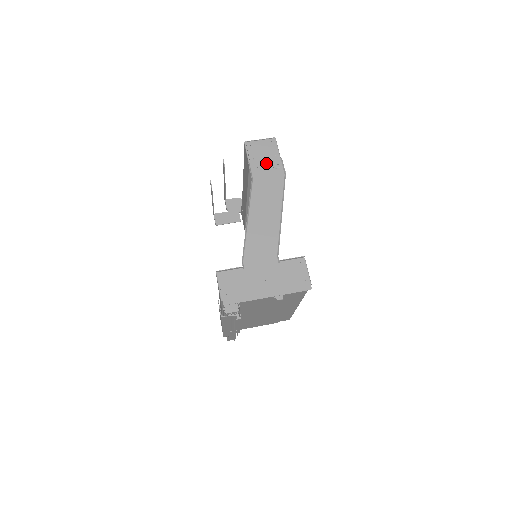
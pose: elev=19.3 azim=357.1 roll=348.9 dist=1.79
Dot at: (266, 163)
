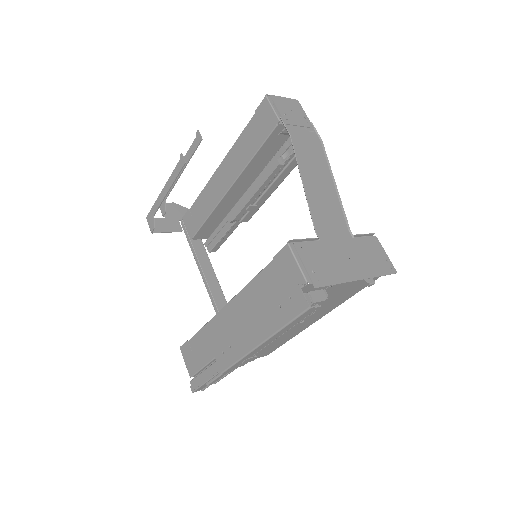
Dot at: (299, 123)
